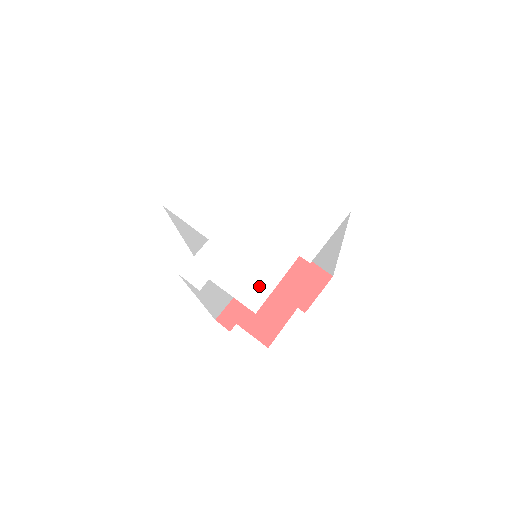
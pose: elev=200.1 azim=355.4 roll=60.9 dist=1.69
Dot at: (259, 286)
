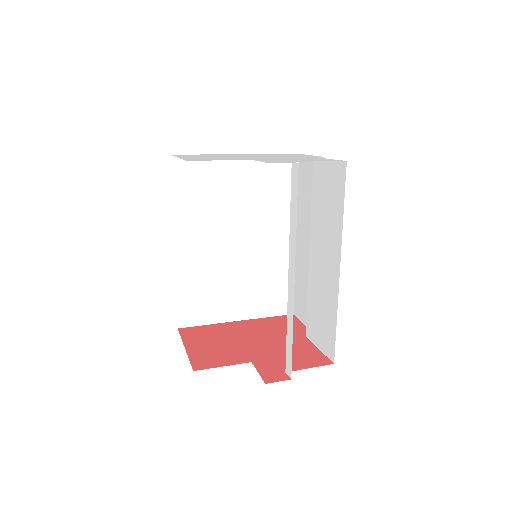
Dot at: (323, 159)
